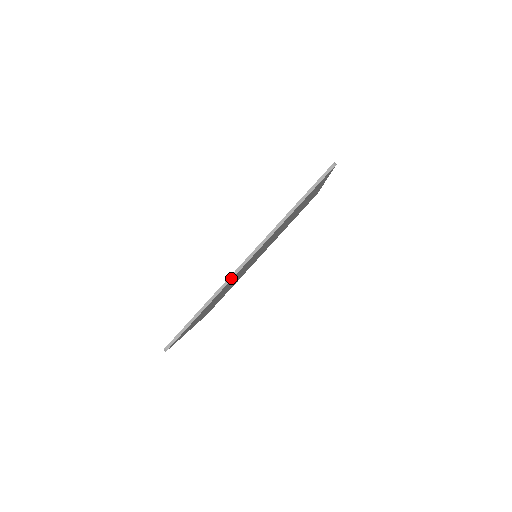
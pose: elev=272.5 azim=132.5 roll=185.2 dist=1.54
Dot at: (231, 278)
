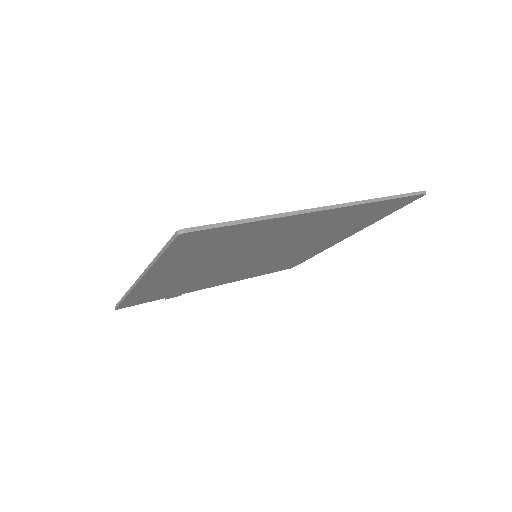
Dot at: (300, 212)
